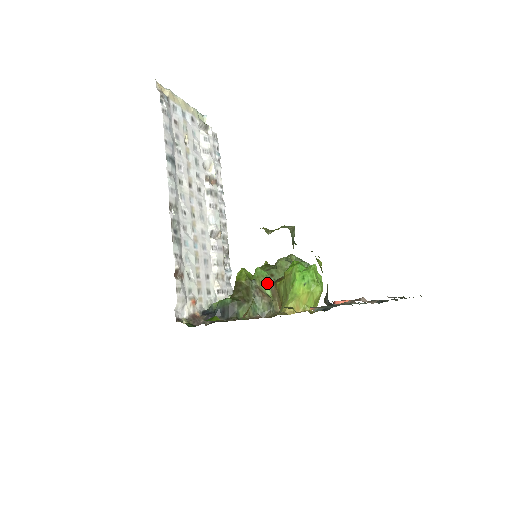
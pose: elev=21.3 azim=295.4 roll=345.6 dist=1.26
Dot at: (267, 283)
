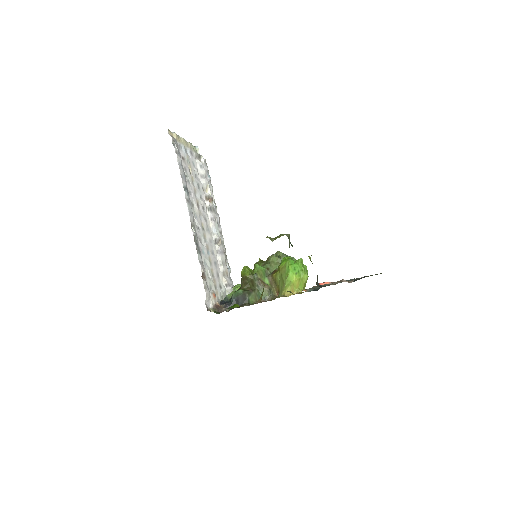
Dot at: (265, 275)
